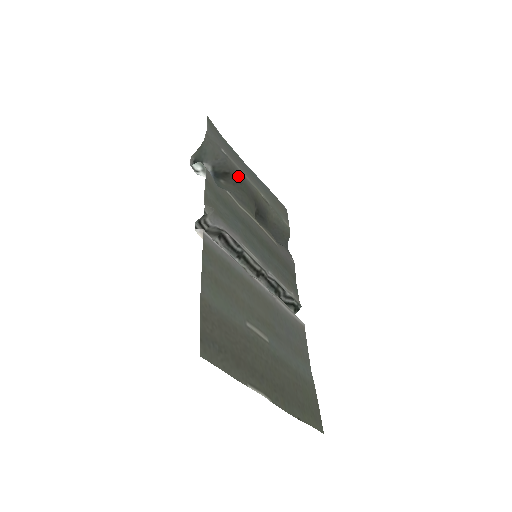
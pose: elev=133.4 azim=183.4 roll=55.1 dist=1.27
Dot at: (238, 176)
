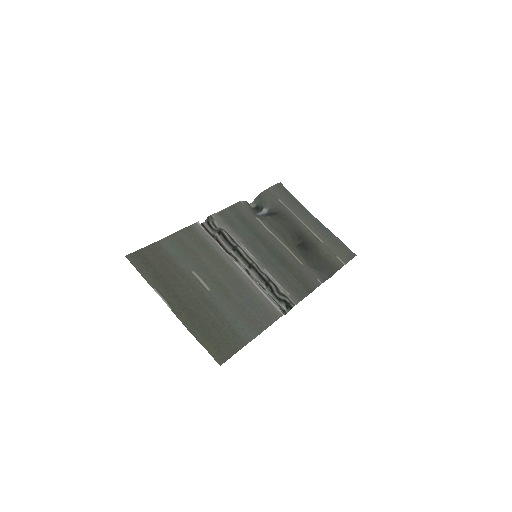
Dot at: (284, 215)
